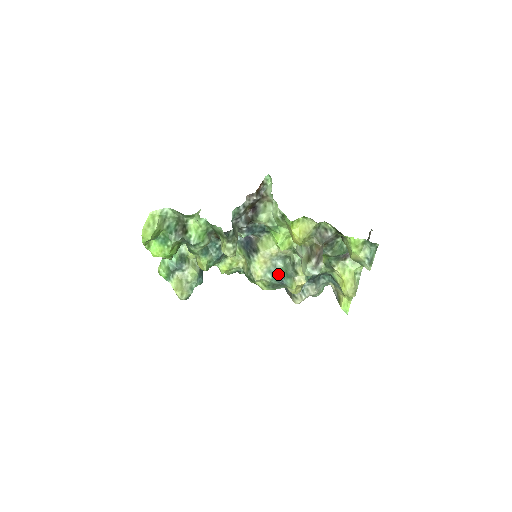
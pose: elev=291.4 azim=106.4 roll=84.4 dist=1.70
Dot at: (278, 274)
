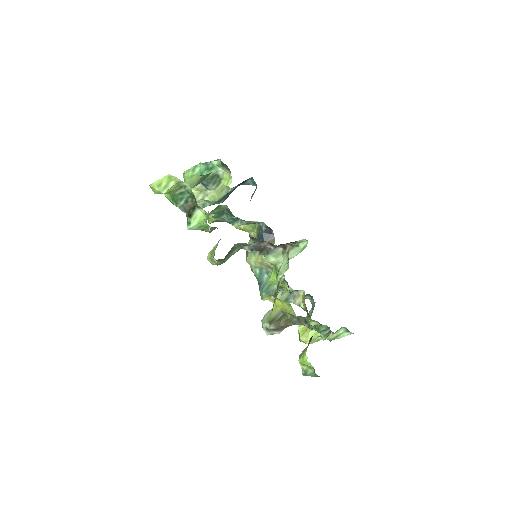
Dot at: (263, 280)
